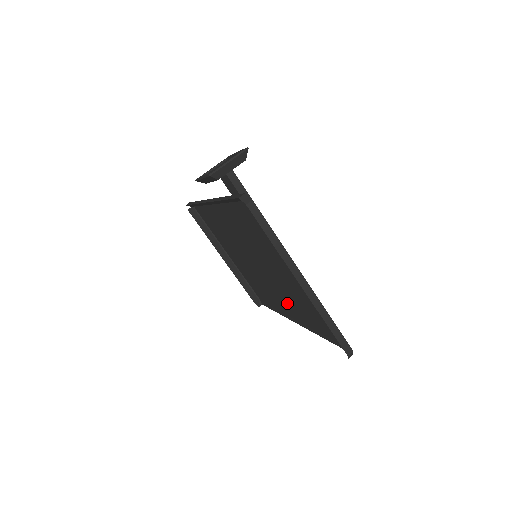
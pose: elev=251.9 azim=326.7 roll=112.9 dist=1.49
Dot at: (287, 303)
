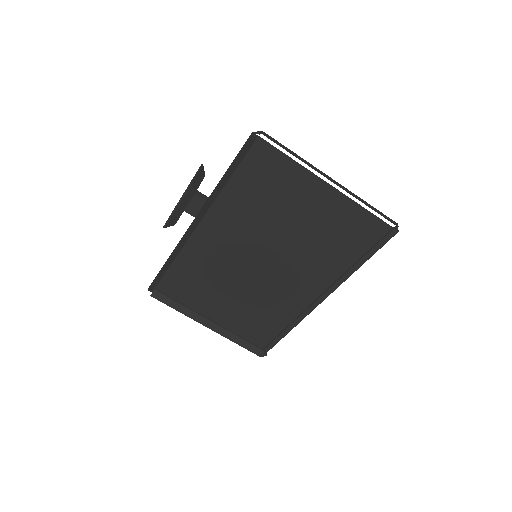
Dot at: (306, 280)
